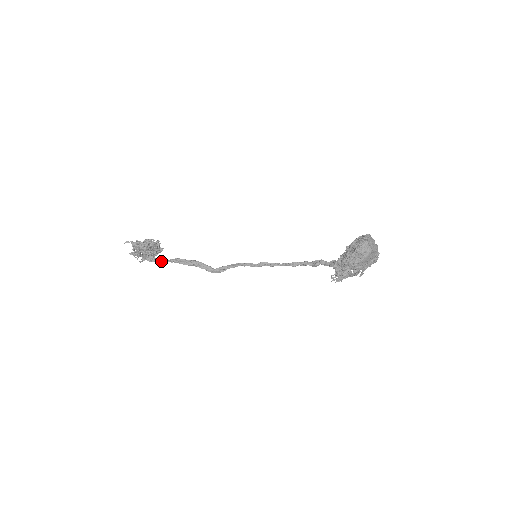
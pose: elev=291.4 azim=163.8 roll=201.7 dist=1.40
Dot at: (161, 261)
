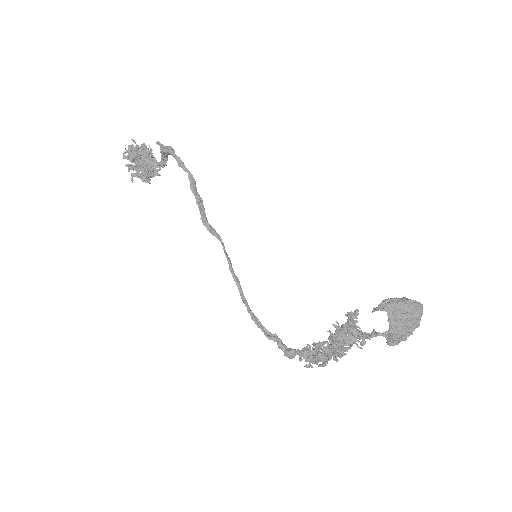
Dot at: (179, 161)
